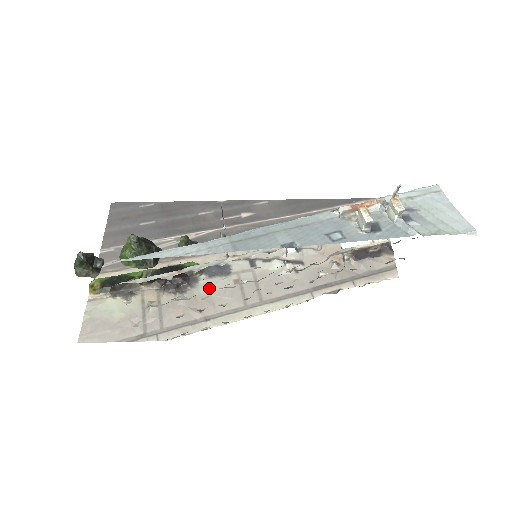
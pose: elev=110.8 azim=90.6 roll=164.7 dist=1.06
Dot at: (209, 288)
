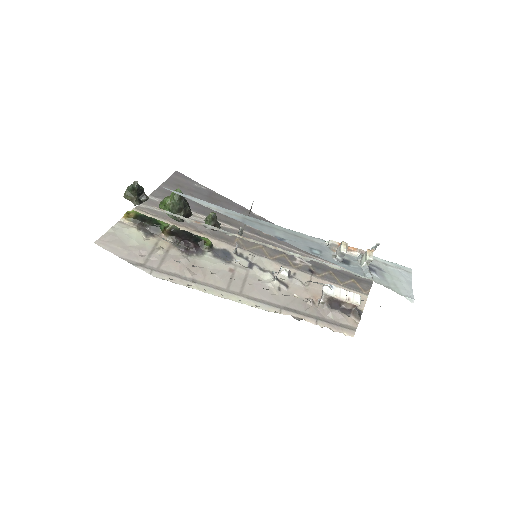
Dot at: (209, 263)
